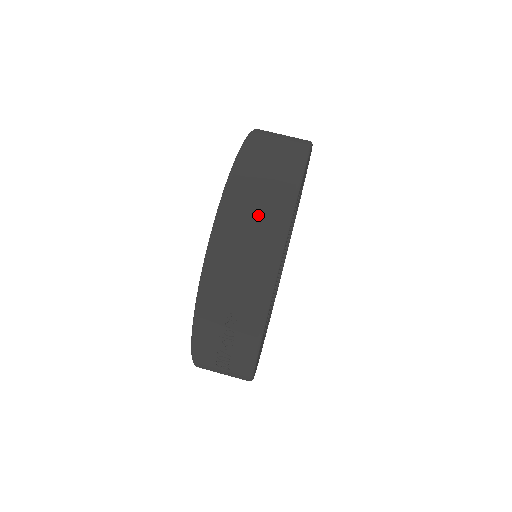
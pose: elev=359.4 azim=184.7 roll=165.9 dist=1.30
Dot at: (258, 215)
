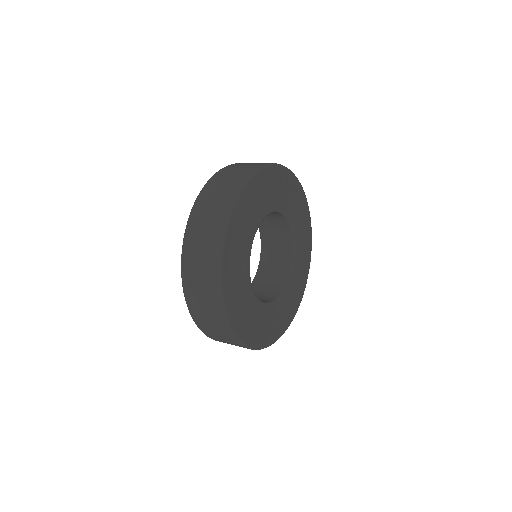
Dot at: (202, 285)
